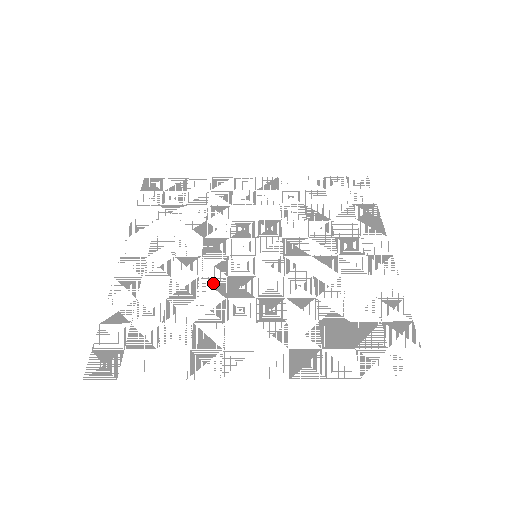
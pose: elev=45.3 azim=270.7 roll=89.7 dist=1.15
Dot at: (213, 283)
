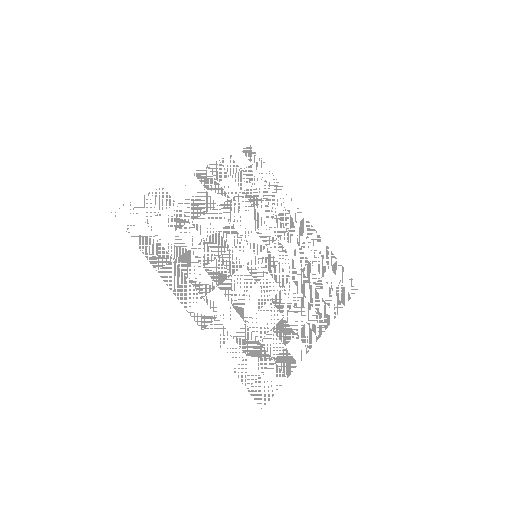
Dot at: (221, 243)
